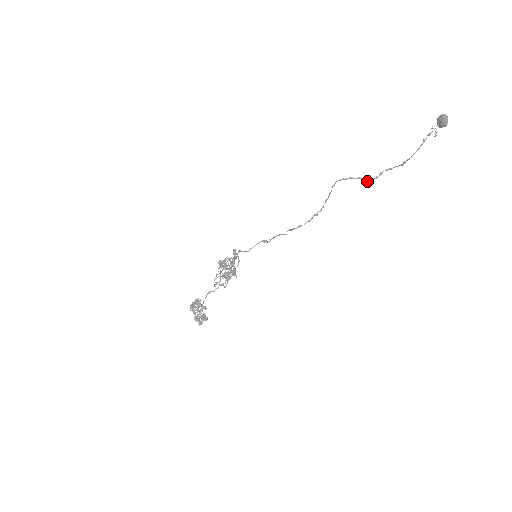
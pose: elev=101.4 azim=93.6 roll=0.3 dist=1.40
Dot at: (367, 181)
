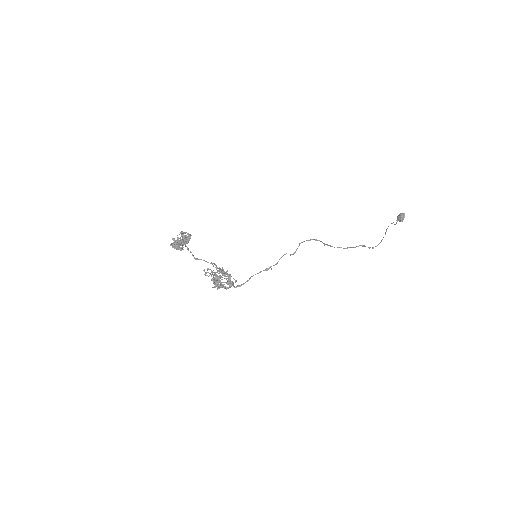
Dot at: (360, 245)
